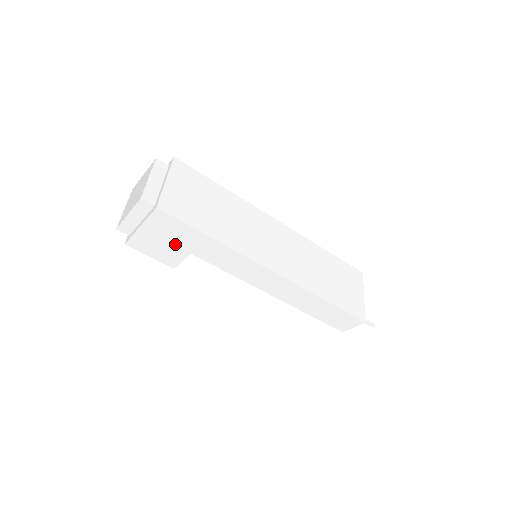
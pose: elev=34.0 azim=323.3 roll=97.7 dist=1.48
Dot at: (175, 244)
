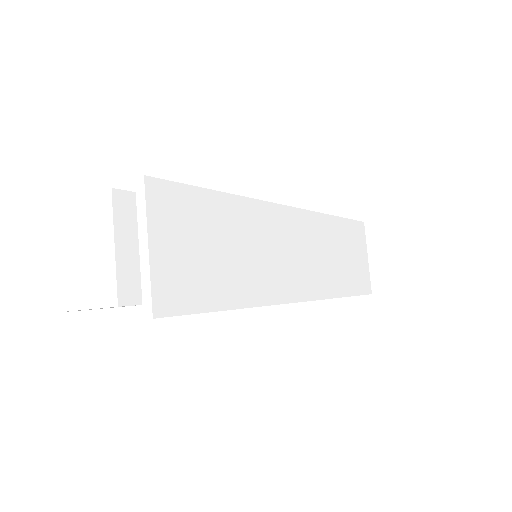
Dot at: occluded
